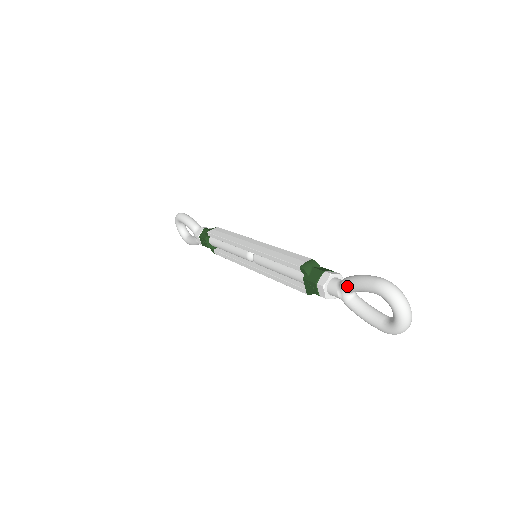
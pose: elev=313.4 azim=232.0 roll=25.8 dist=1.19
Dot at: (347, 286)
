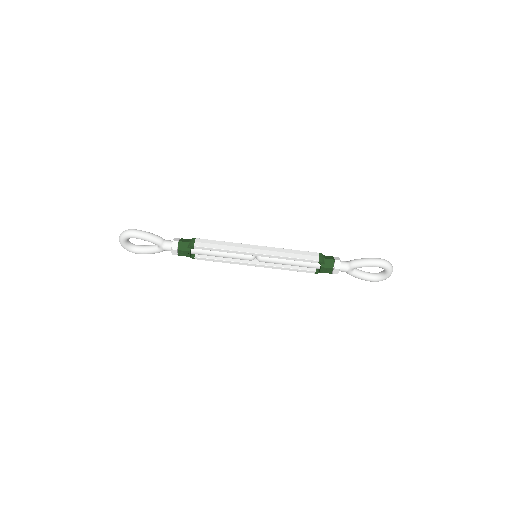
Dot at: (358, 266)
